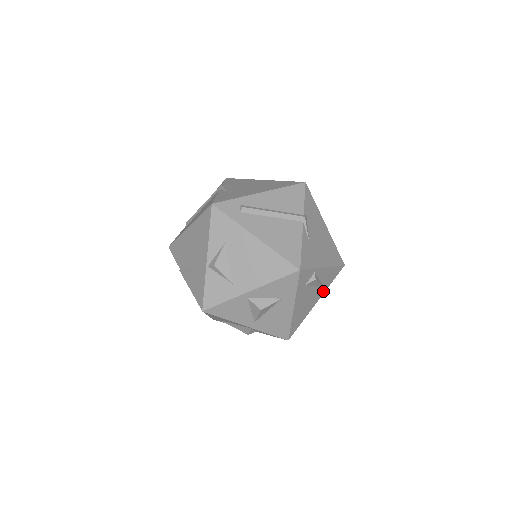
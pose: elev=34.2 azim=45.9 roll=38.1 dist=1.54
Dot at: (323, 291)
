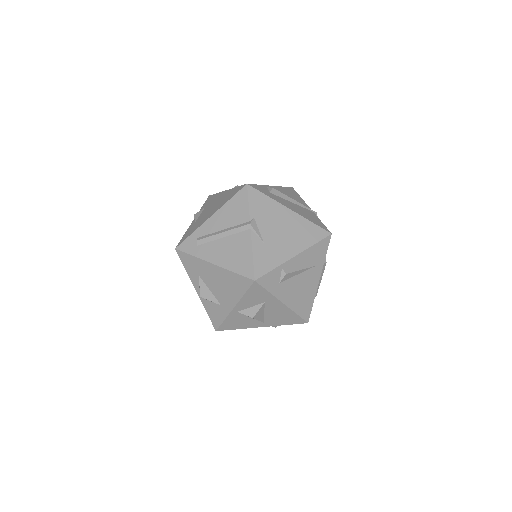
Dot at: (319, 268)
